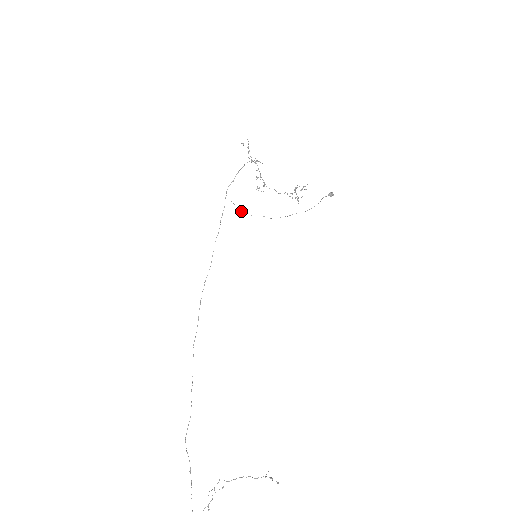
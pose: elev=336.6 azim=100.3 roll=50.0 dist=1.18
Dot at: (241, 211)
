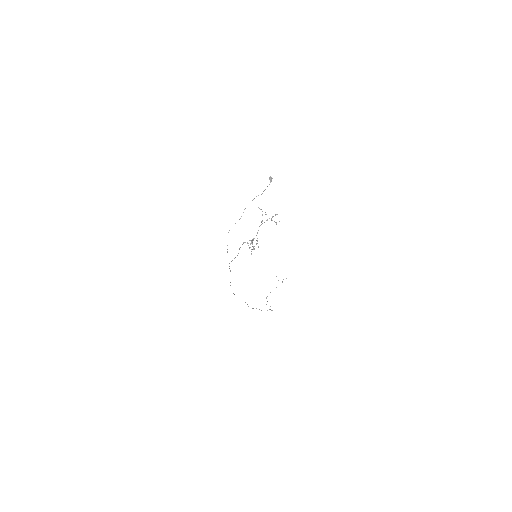
Dot at: occluded
